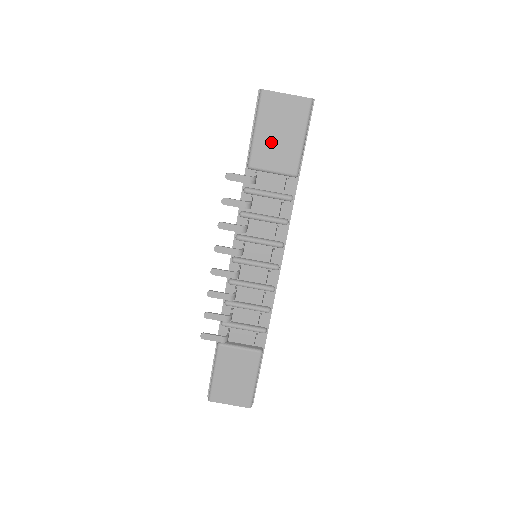
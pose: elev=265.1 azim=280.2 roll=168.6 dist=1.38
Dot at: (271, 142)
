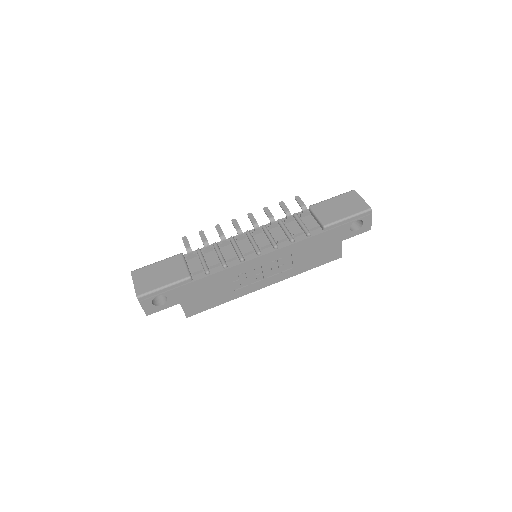
Dot at: (332, 206)
